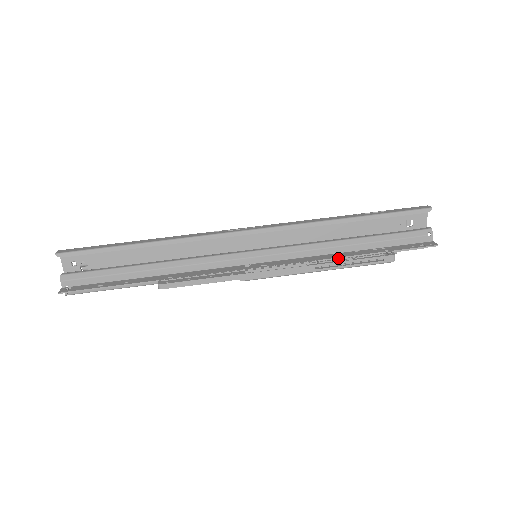
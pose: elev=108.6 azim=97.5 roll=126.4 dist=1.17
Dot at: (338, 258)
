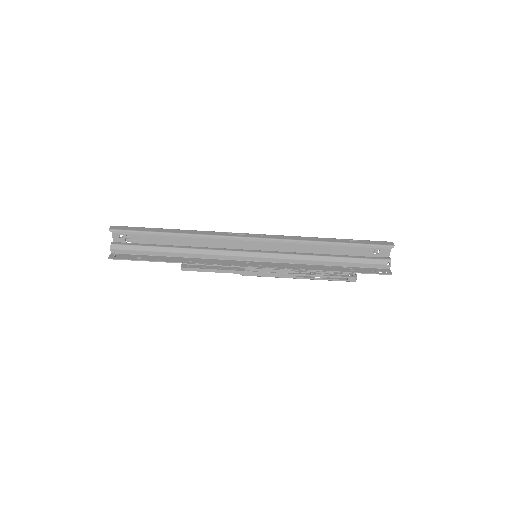
Dot at: (315, 270)
